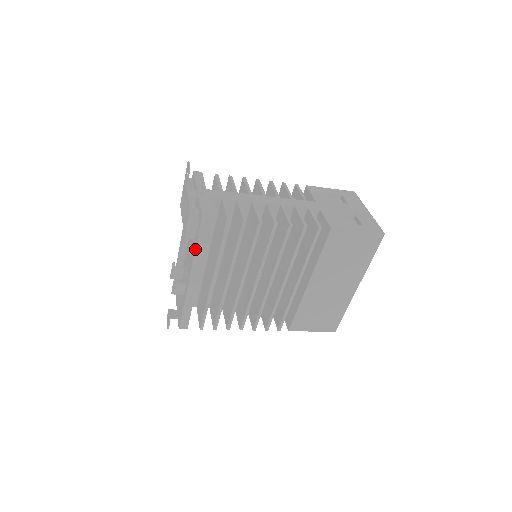
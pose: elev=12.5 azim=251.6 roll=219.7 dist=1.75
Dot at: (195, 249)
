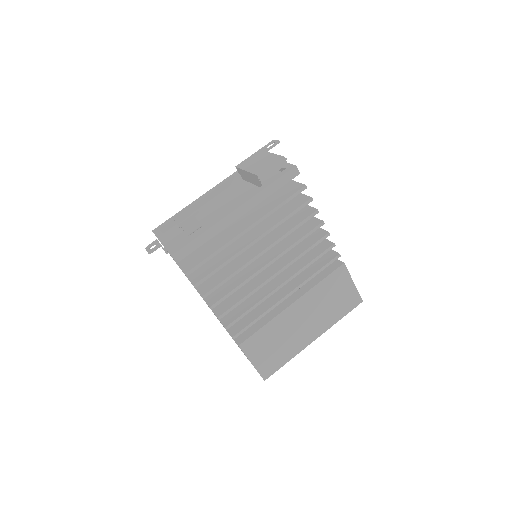
Dot at: (265, 187)
